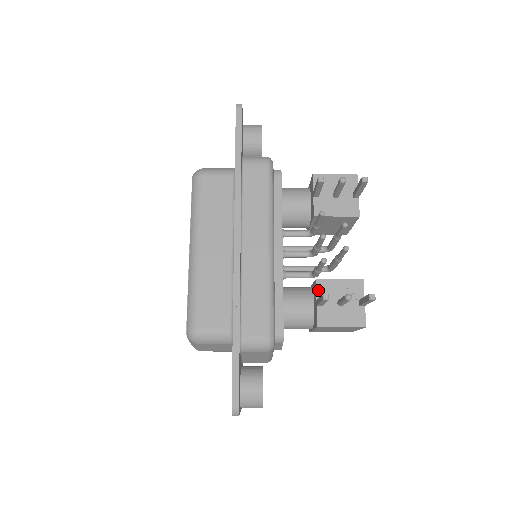
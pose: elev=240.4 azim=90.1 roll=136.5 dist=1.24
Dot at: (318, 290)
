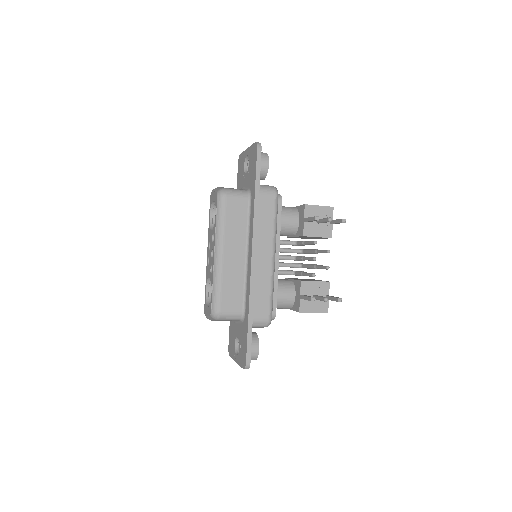
Dot at: (302, 288)
